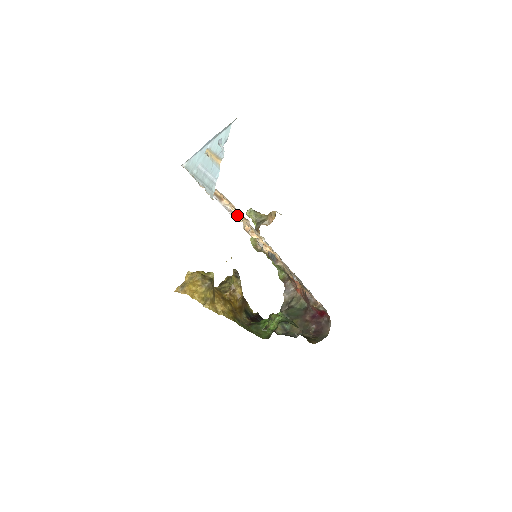
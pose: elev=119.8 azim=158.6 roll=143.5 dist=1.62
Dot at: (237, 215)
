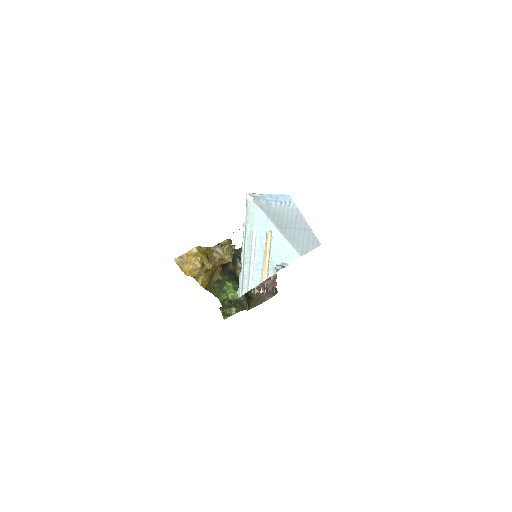
Dot at: occluded
